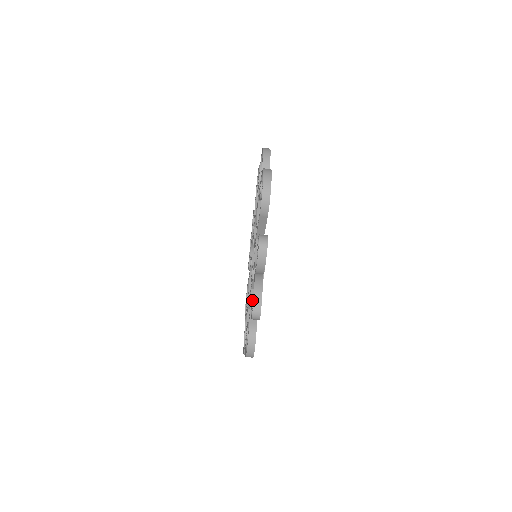
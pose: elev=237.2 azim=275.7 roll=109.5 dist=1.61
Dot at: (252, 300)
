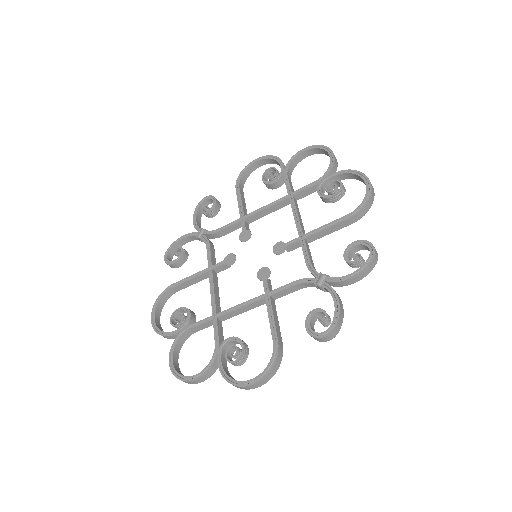
Dot at: (314, 313)
